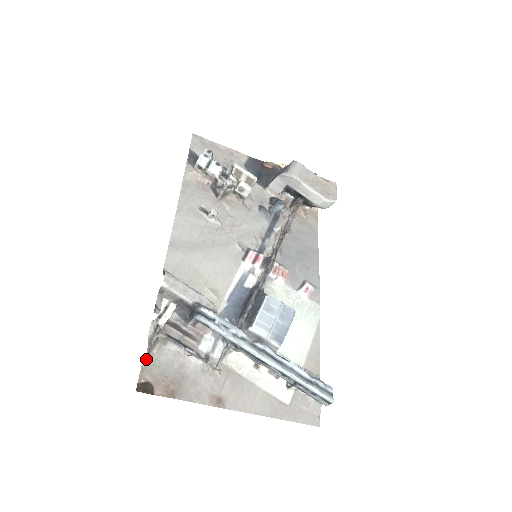
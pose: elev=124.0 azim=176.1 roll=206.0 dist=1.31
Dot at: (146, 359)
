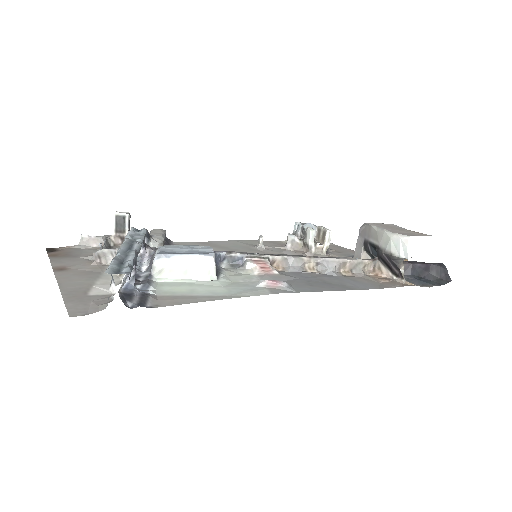
Dot at: (79, 245)
